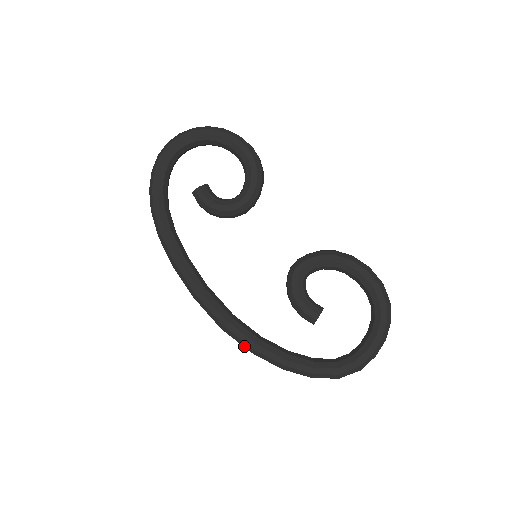
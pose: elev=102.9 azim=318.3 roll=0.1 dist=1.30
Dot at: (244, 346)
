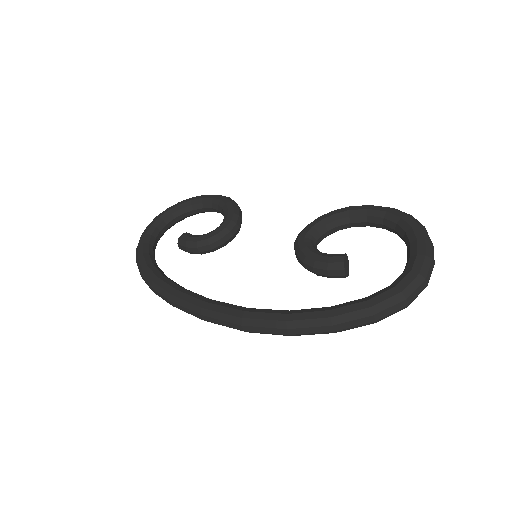
Dot at: (275, 327)
